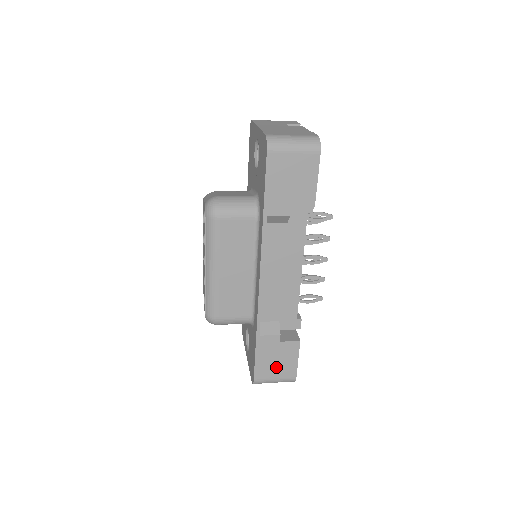
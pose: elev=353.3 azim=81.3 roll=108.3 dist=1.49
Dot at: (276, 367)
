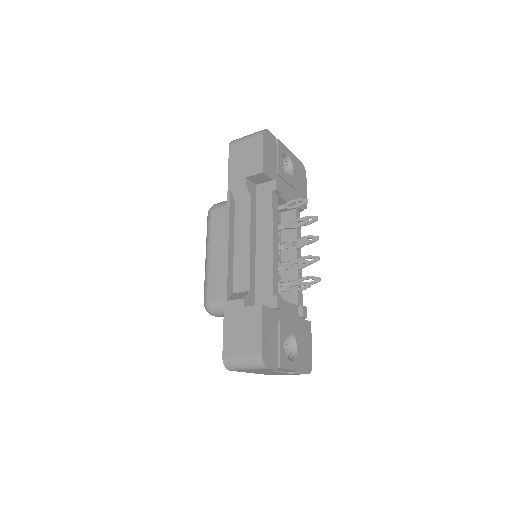
Dot at: (242, 340)
